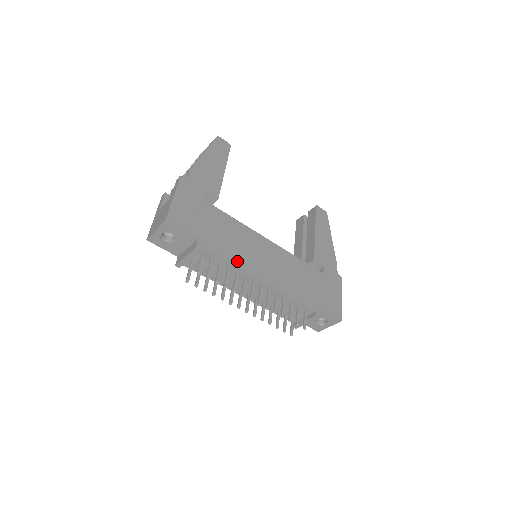
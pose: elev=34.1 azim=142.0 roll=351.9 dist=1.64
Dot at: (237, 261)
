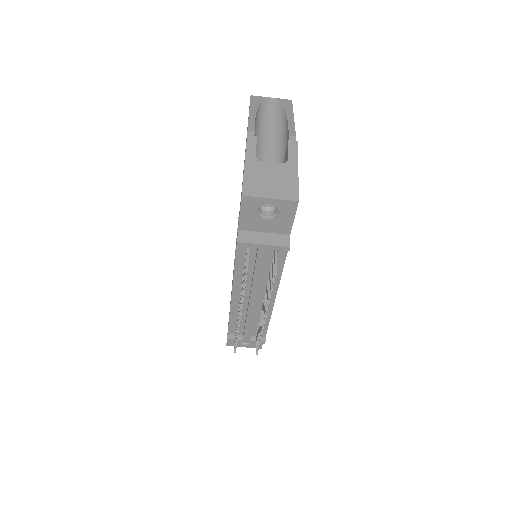
Dot at: occluded
